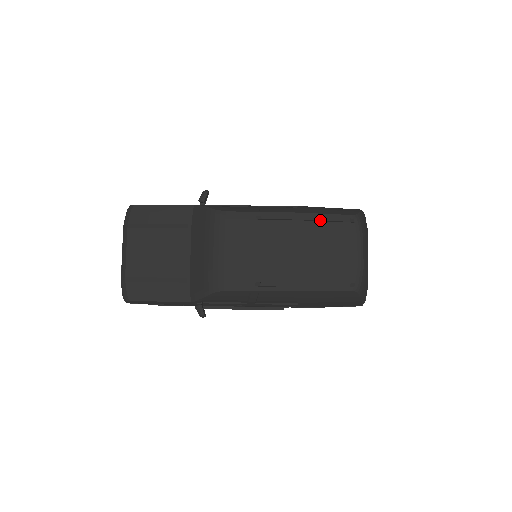
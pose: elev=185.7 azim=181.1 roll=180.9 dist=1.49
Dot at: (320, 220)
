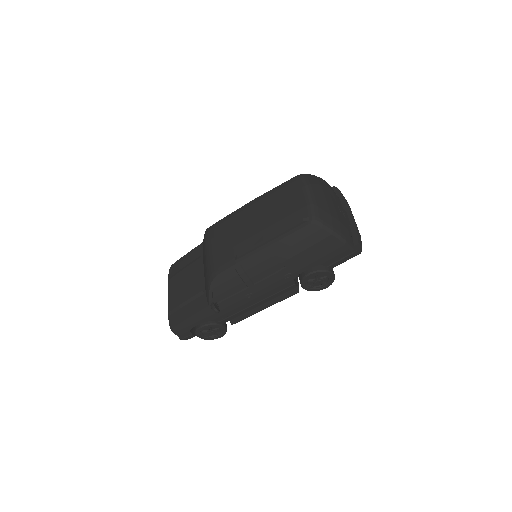
Dot at: (270, 192)
